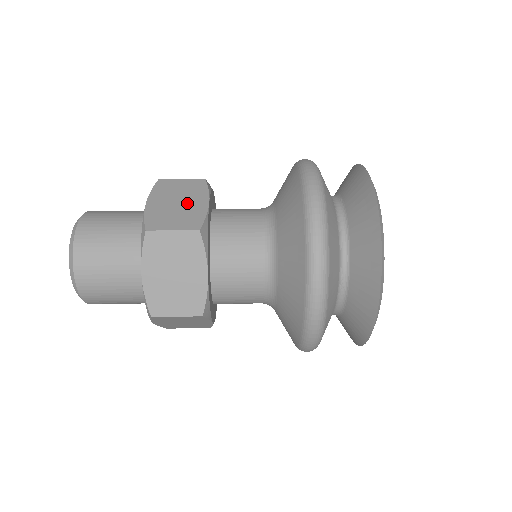
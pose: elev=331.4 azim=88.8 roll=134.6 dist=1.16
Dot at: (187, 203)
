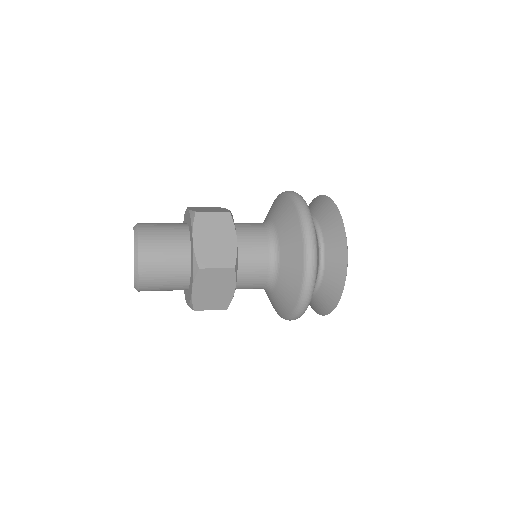
Dot at: (215, 209)
